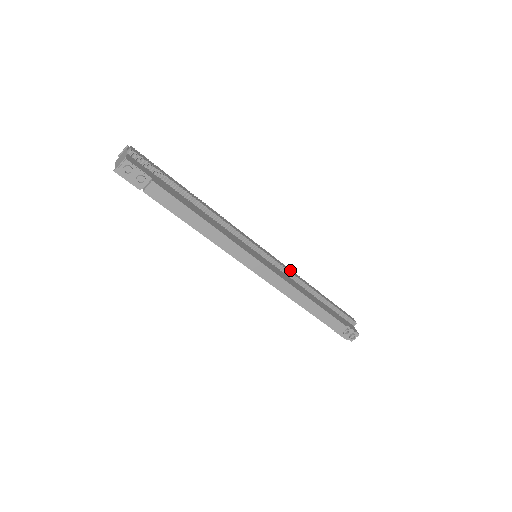
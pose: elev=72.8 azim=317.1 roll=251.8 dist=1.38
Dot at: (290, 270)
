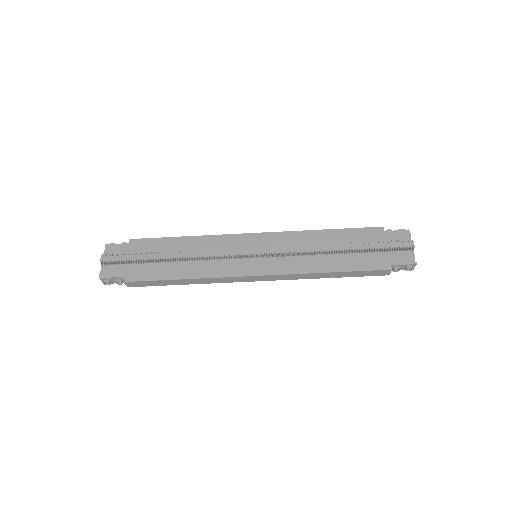
Dot at: (297, 248)
